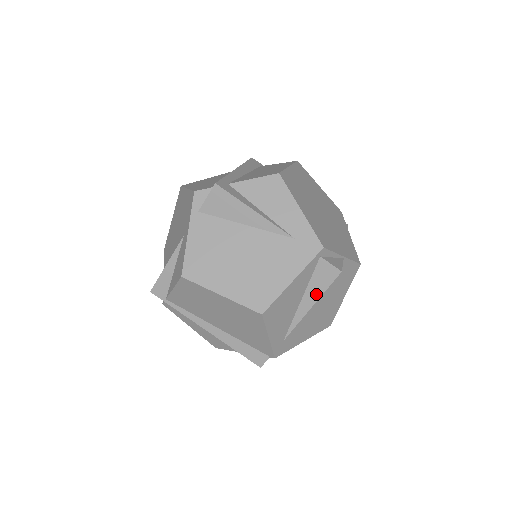
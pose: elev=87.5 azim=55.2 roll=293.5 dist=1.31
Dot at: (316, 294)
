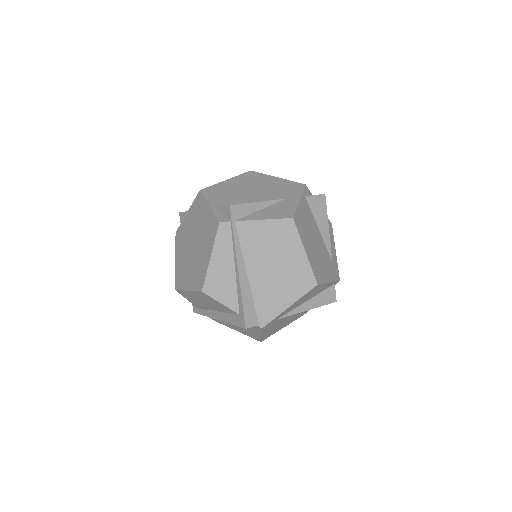
Dot at: (317, 304)
